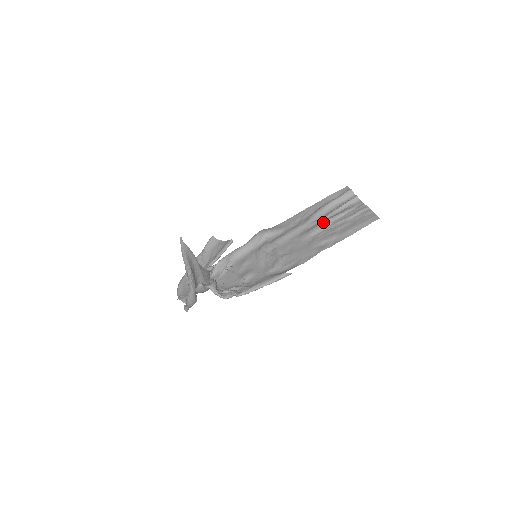
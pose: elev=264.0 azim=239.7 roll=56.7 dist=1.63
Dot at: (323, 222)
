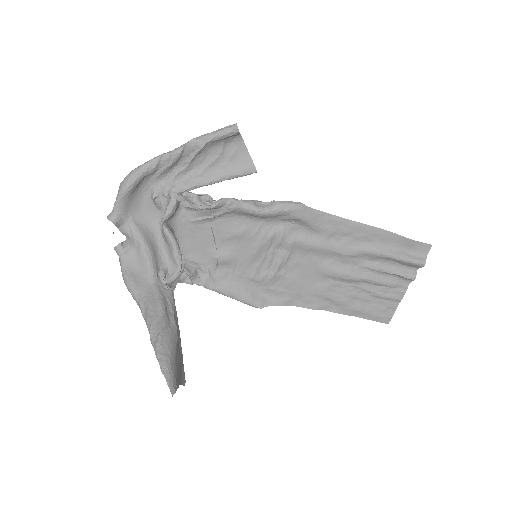
Dot at: (356, 277)
